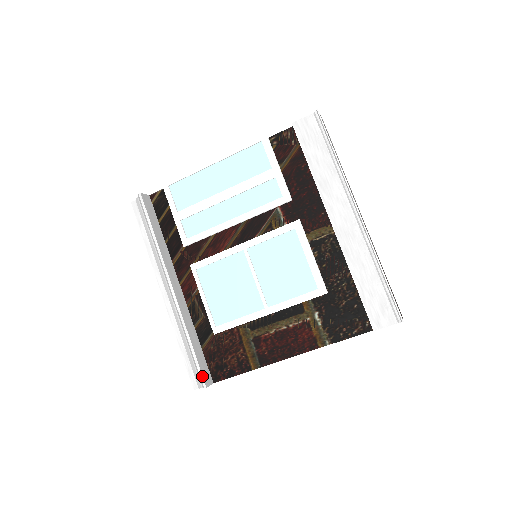
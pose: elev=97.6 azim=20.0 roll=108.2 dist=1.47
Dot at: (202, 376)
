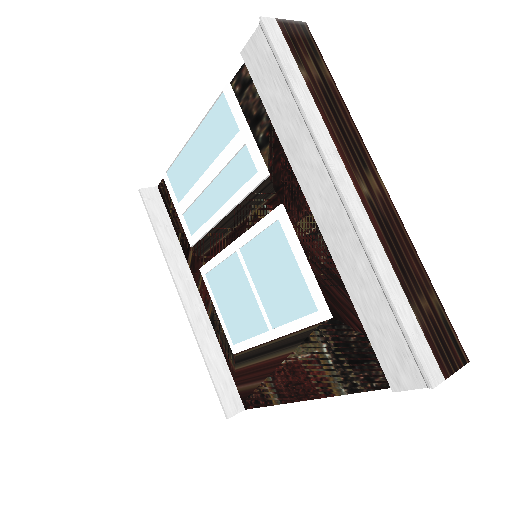
Dot at: (222, 405)
